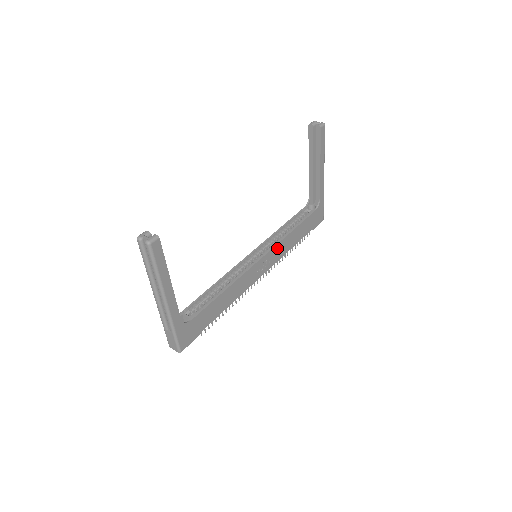
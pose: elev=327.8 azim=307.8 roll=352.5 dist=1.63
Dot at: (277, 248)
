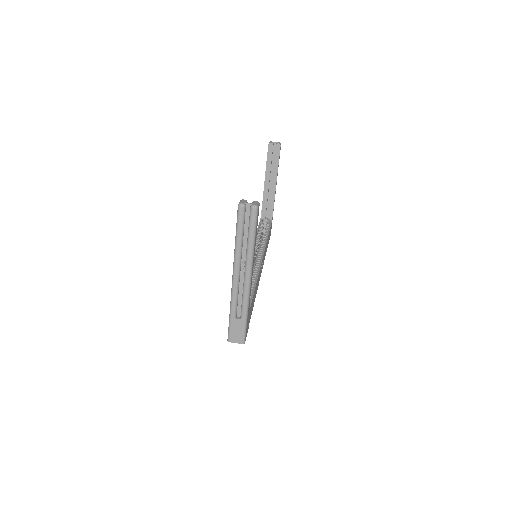
Dot at: occluded
